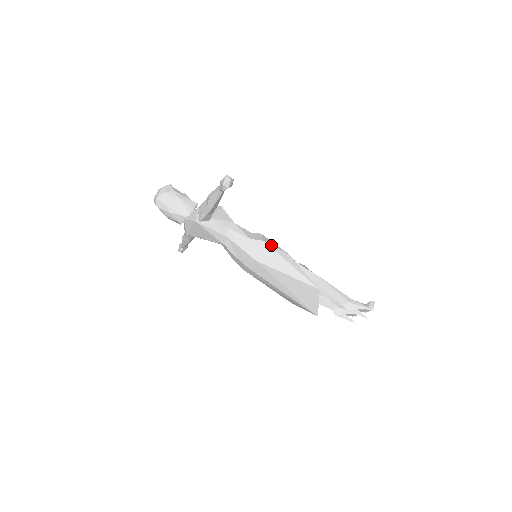
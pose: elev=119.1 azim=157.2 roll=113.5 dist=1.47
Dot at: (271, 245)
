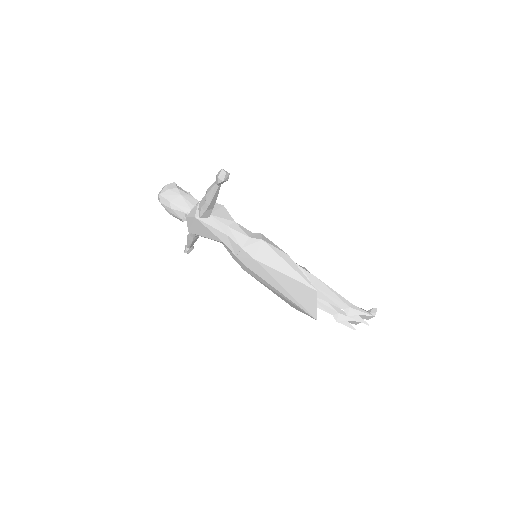
Dot at: (270, 244)
